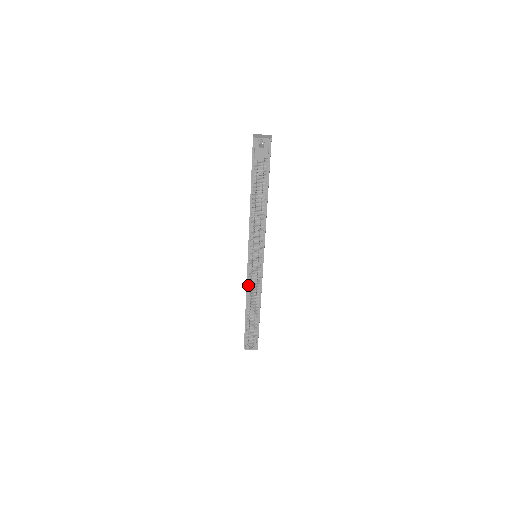
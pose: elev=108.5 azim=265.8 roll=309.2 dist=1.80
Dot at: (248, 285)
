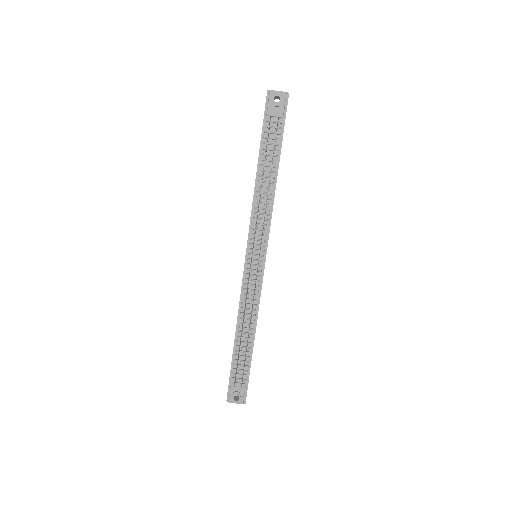
Dot at: (242, 297)
